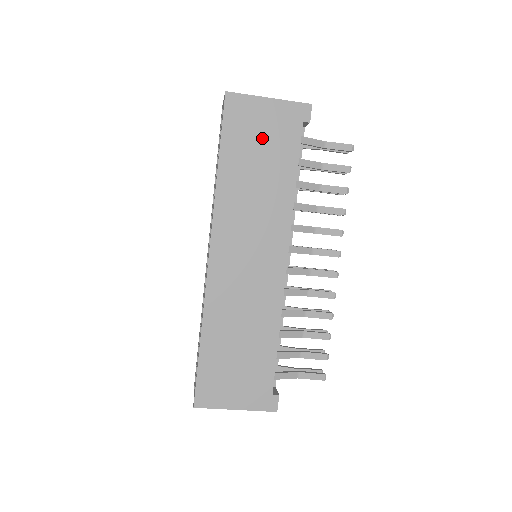
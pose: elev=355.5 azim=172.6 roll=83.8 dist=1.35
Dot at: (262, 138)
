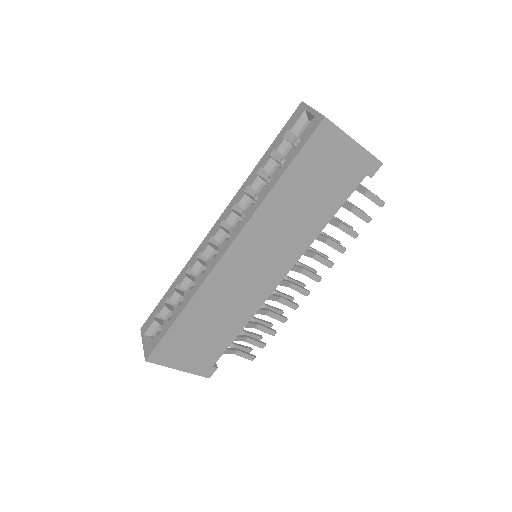
Dot at: (327, 174)
